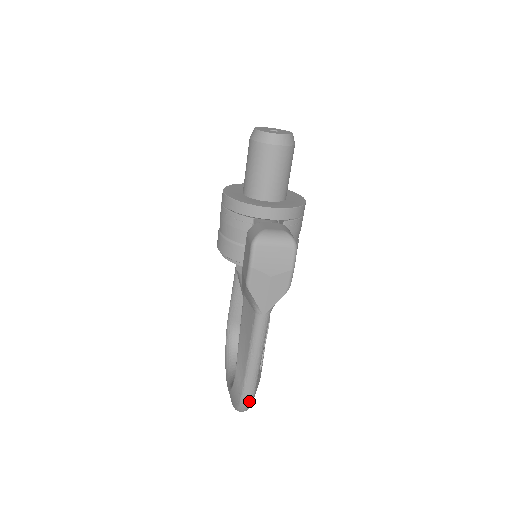
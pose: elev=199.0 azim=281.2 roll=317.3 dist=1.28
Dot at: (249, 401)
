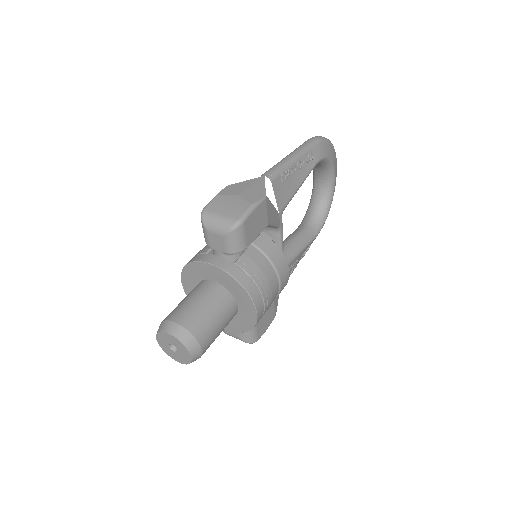
Dot at: occluded
